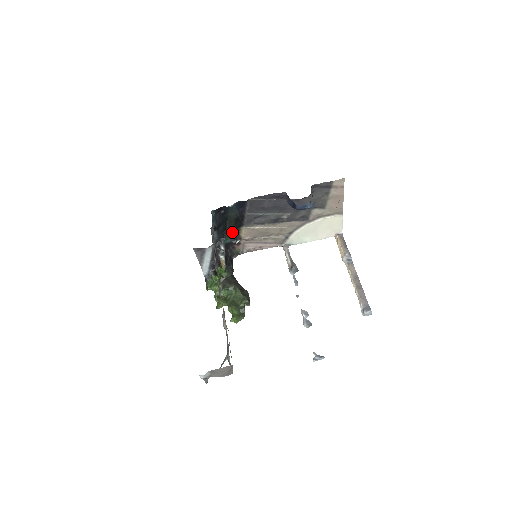
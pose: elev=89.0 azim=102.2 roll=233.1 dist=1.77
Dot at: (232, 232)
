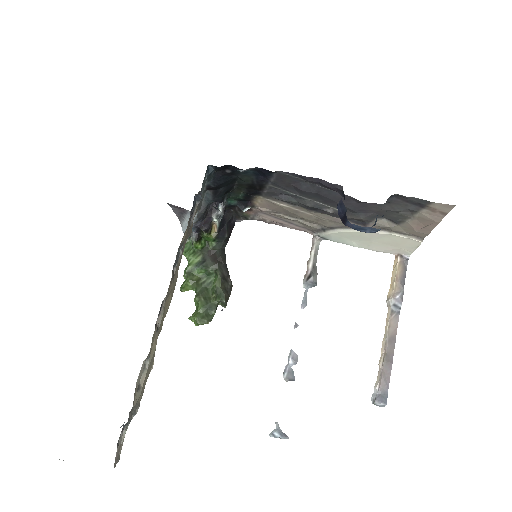
Dot at: (241, 195)
